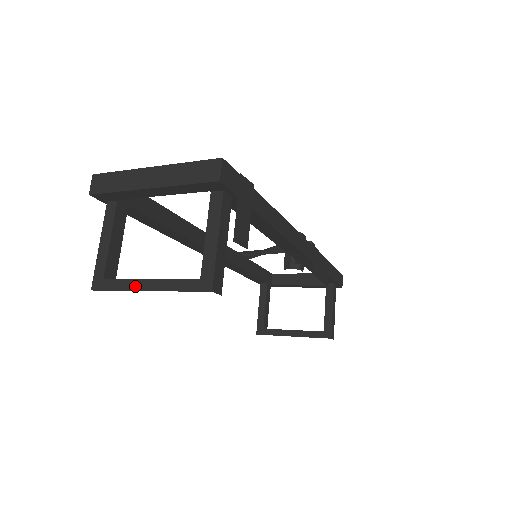
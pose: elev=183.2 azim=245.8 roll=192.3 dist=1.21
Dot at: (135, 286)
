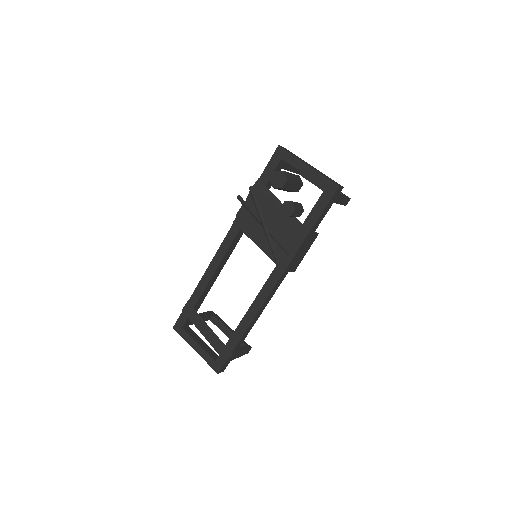
Dot at: (223, 331)
